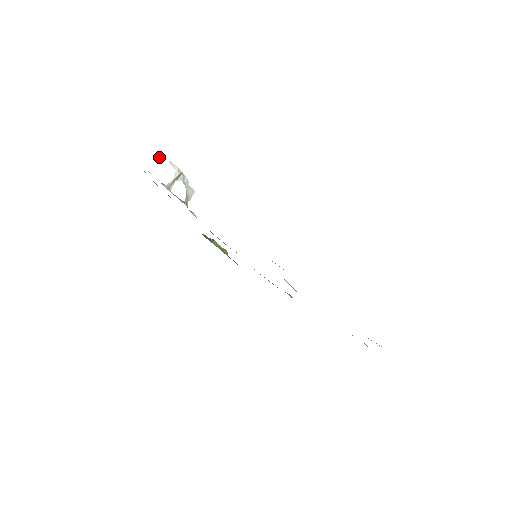
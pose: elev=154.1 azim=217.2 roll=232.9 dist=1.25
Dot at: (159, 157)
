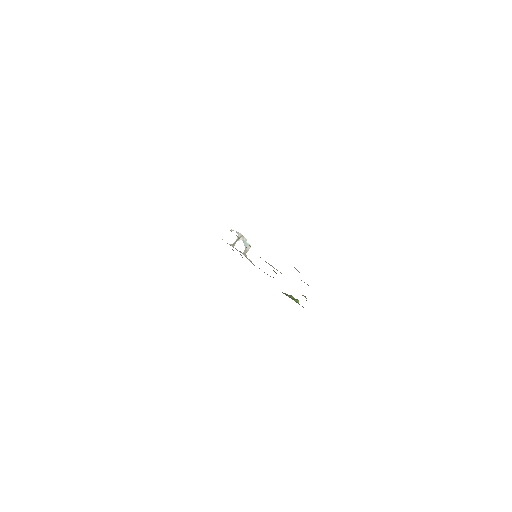
Dot at: occluded
